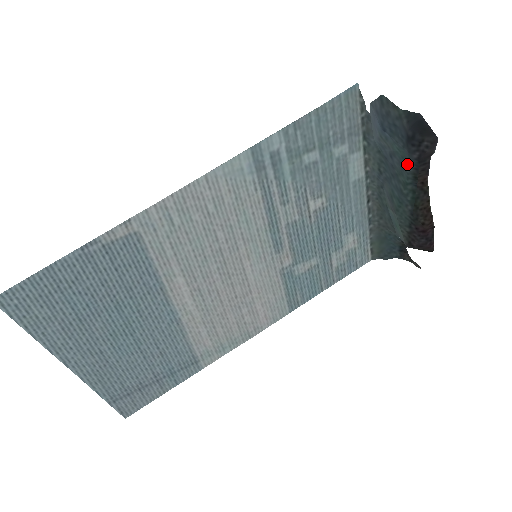
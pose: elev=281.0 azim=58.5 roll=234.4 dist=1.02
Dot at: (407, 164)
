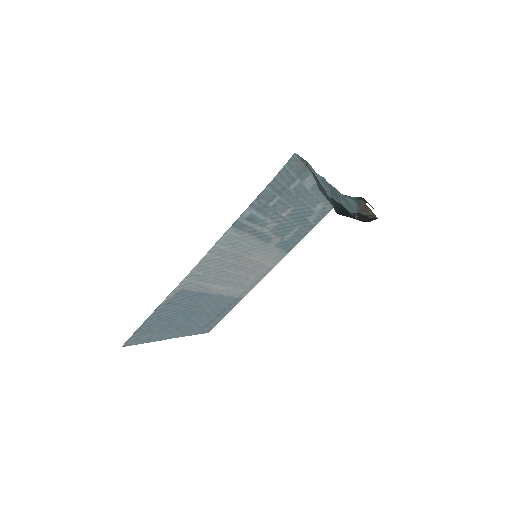
Dot at: occluded
